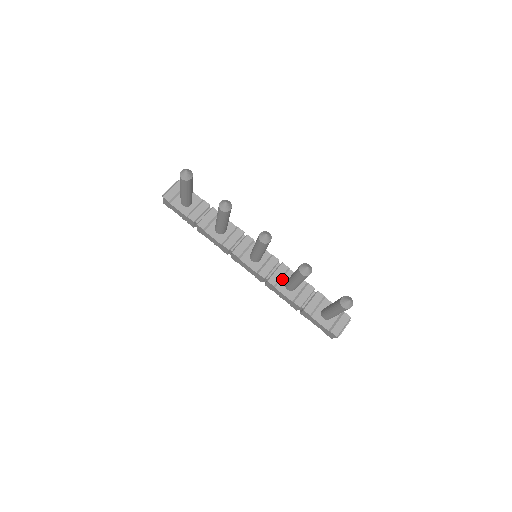
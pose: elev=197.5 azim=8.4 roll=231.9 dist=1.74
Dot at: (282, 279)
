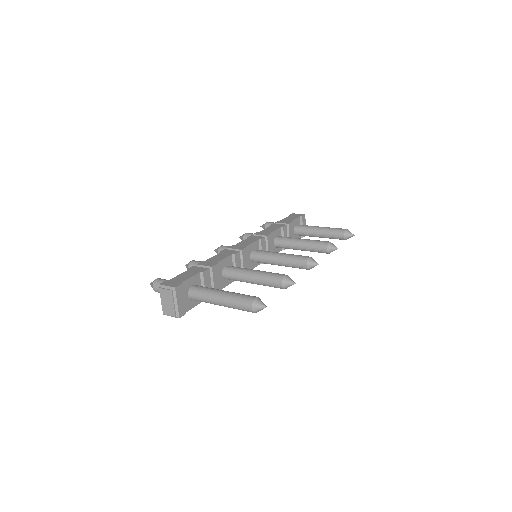
Dot at: (271, 246)
